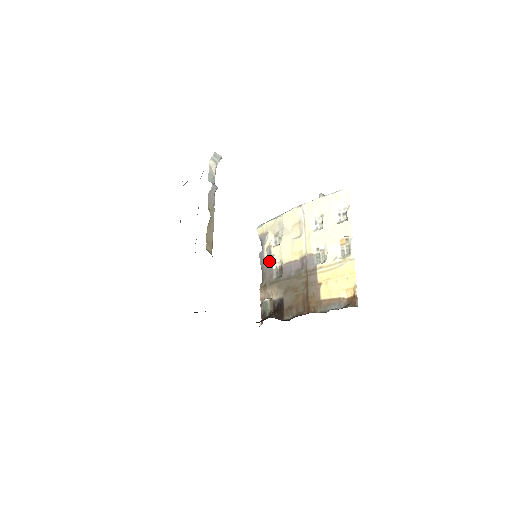
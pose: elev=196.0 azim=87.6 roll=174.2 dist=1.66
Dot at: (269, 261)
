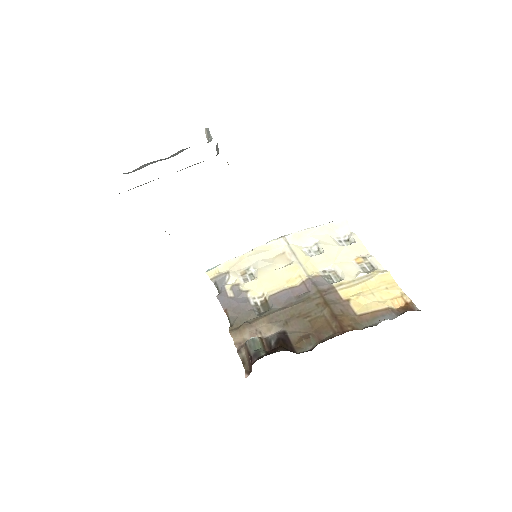
Dot at: (240, 299)
